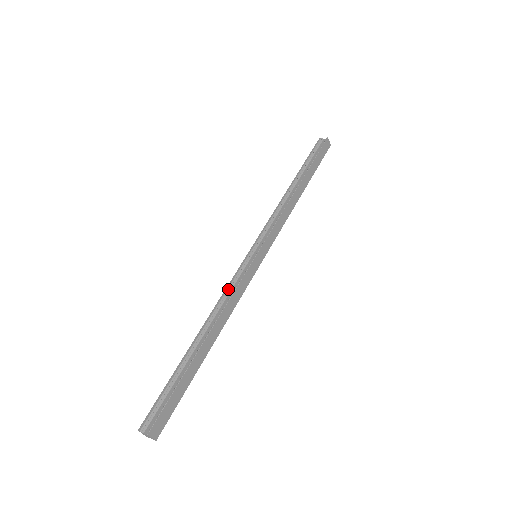
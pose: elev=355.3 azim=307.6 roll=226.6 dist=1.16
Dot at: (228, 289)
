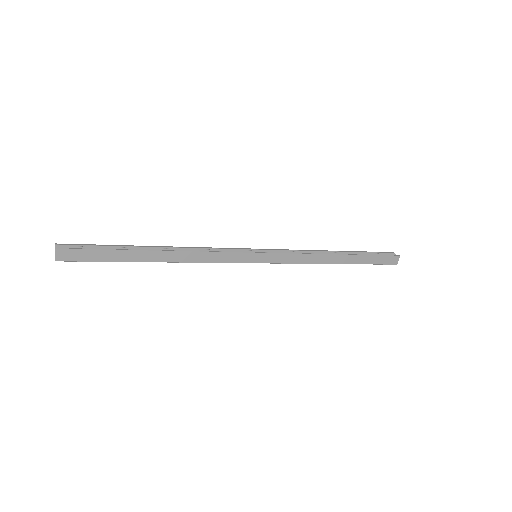
Dot at: (212, 249)
